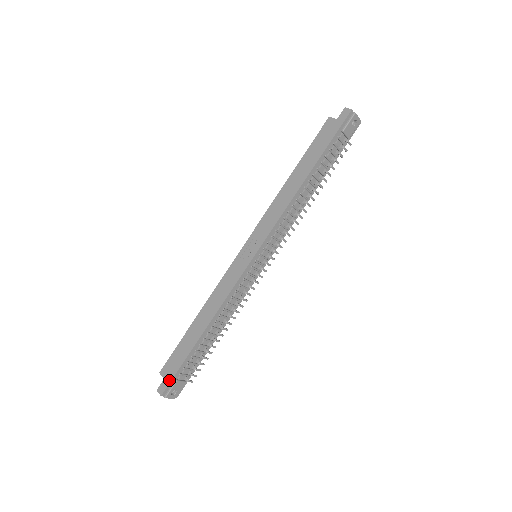
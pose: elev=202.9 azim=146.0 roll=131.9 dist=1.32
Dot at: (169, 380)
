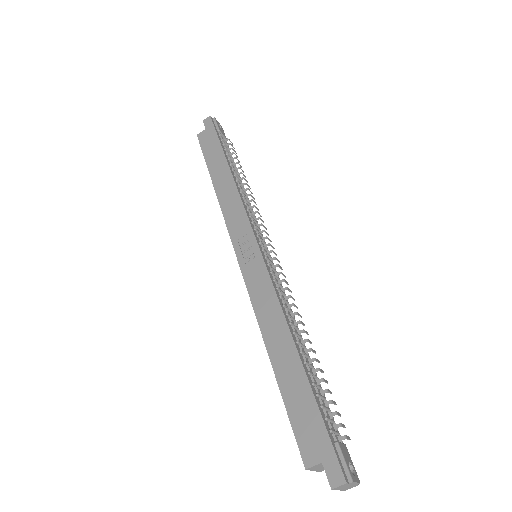
Dot at: (329, 450)
